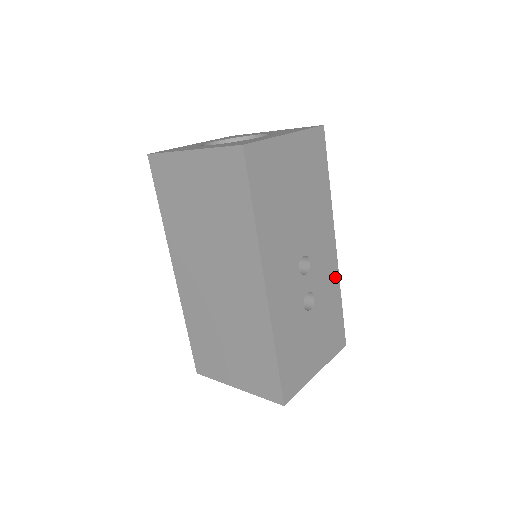
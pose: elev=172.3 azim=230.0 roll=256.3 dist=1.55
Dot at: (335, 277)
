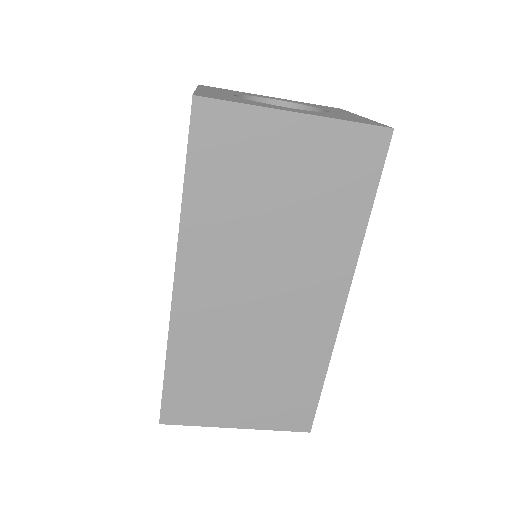
Dot at: occluded
